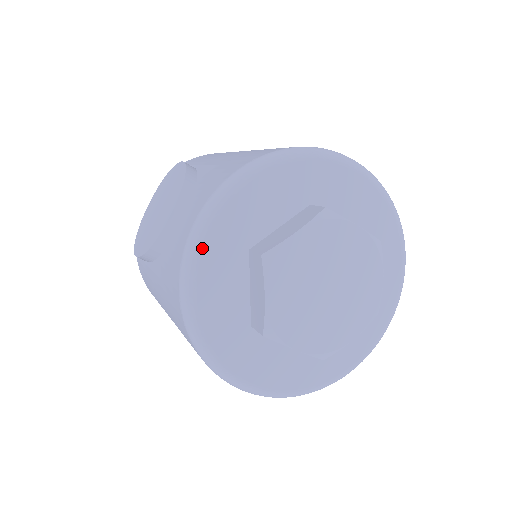
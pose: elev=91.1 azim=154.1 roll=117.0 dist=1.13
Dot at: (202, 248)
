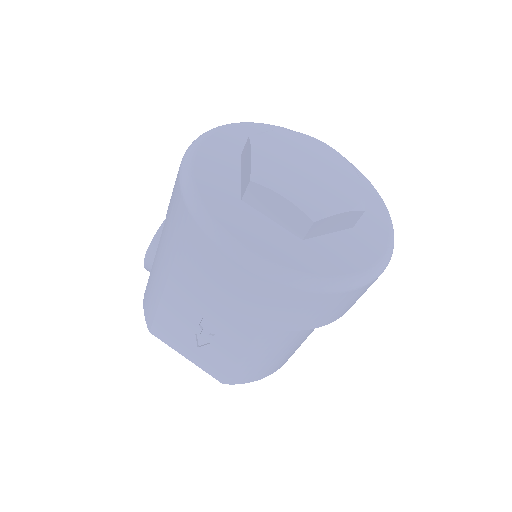
Dot at: (203, 141)
